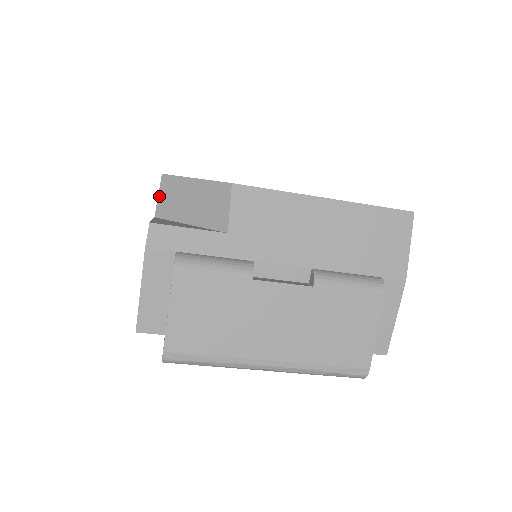
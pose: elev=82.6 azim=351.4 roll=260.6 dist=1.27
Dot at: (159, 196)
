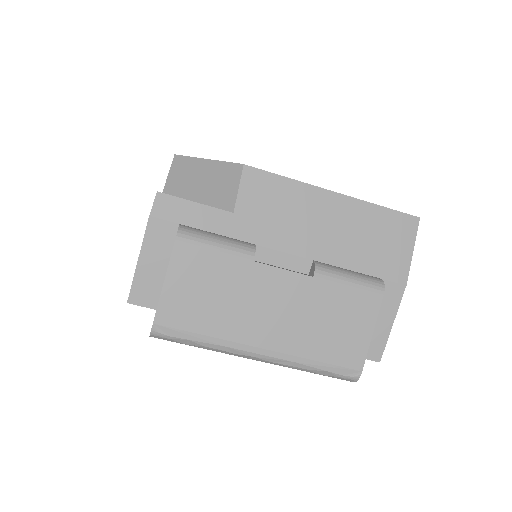
Dot at: (169, 176)
